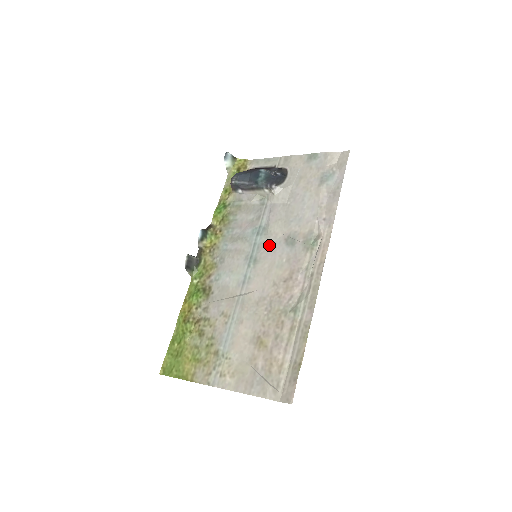
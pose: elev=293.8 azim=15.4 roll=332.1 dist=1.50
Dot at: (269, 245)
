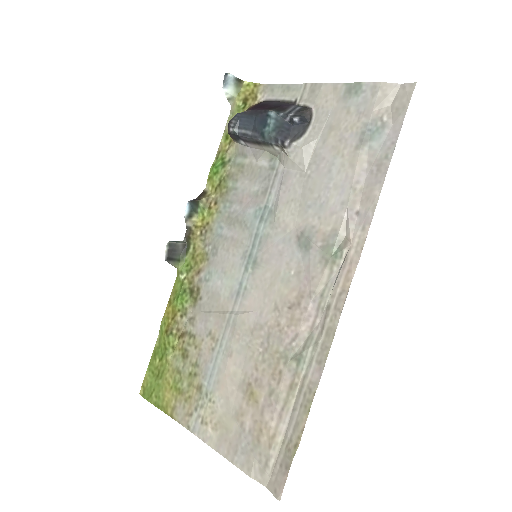
Dot at: (275, 241)
